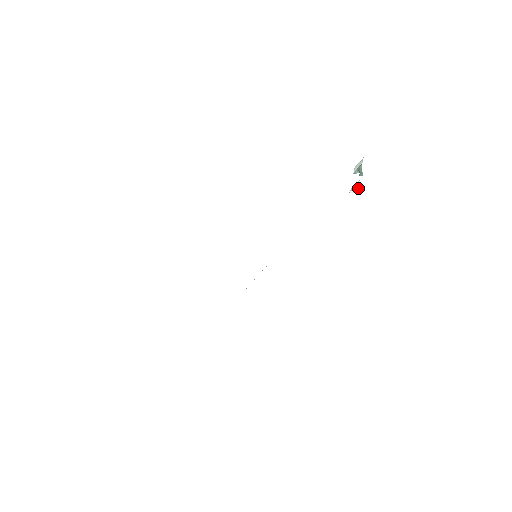
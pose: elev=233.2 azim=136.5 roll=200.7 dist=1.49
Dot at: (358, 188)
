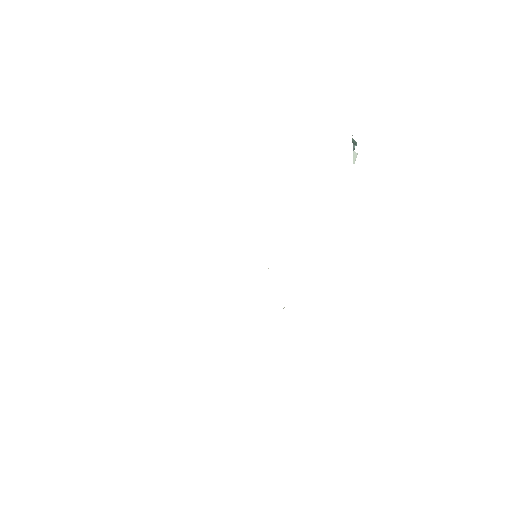
Dot at: (354, 153)
